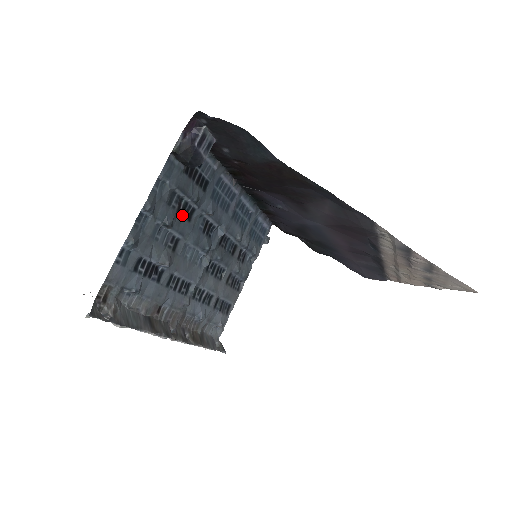
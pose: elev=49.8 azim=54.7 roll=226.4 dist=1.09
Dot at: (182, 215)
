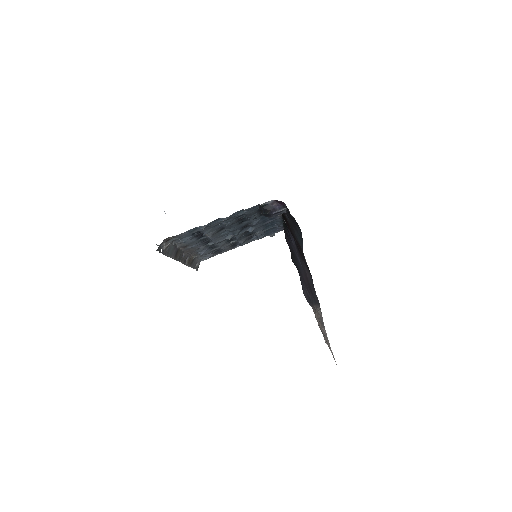
Dot at: (238, 221)
